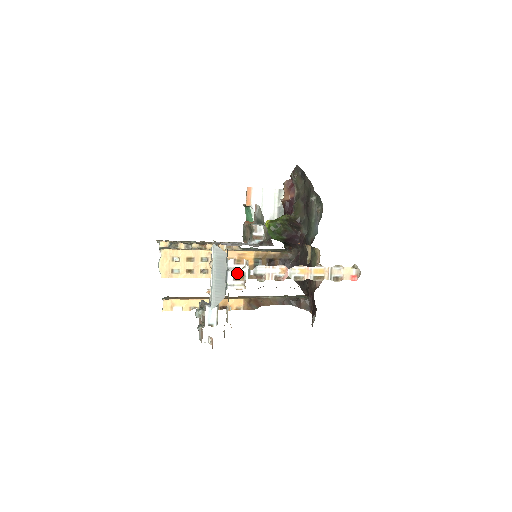
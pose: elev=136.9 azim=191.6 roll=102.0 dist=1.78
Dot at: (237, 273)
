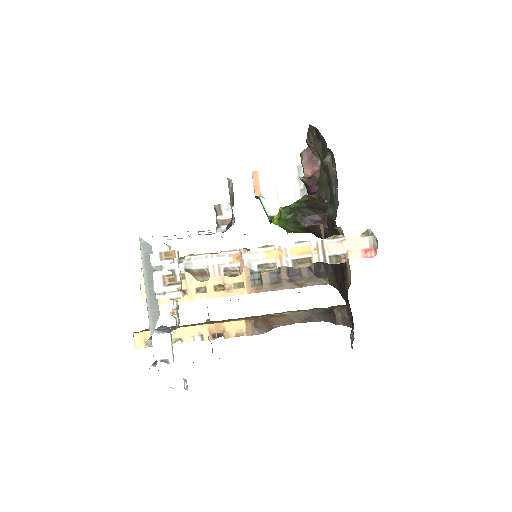
Dot at: (168, 273)
